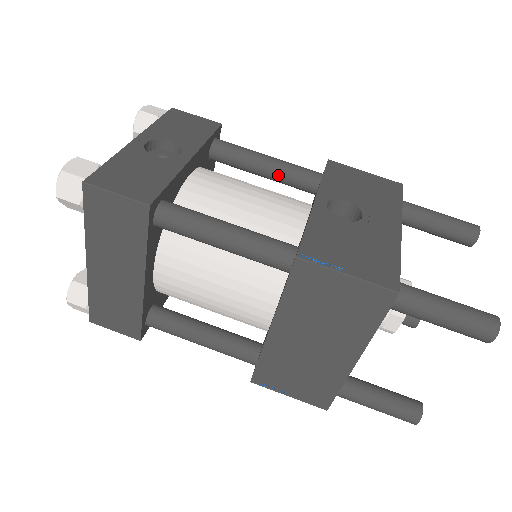
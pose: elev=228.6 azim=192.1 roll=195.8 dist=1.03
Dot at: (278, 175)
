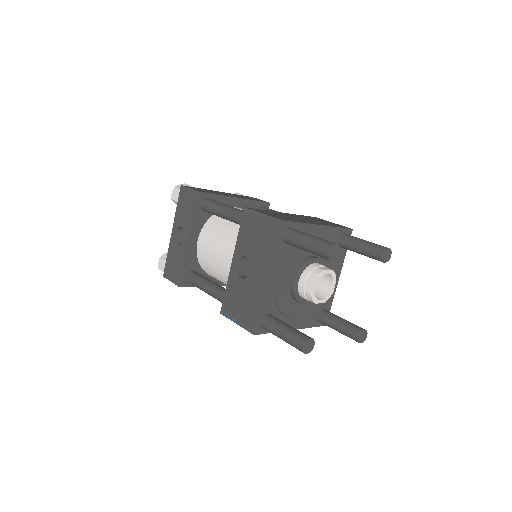
Dot at: (231, 221)
